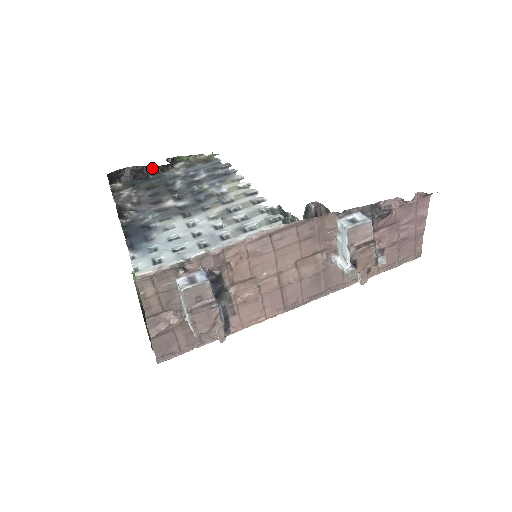
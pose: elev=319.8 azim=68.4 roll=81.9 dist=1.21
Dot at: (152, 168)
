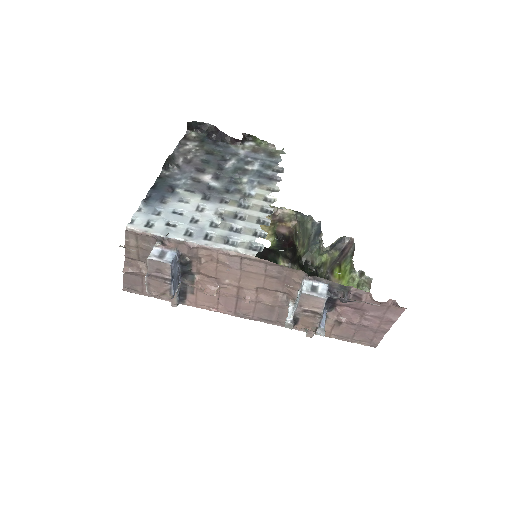
Dot at: (225, 135)
